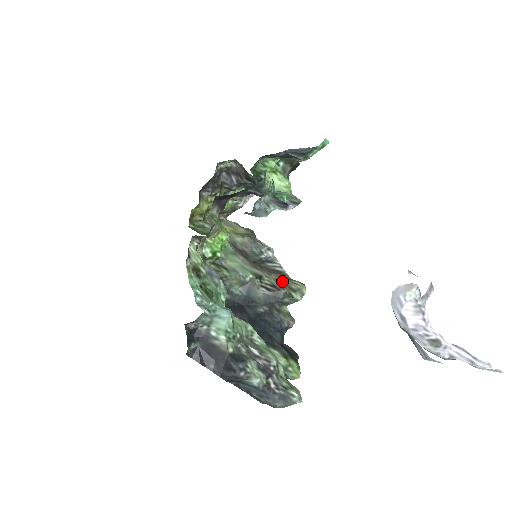
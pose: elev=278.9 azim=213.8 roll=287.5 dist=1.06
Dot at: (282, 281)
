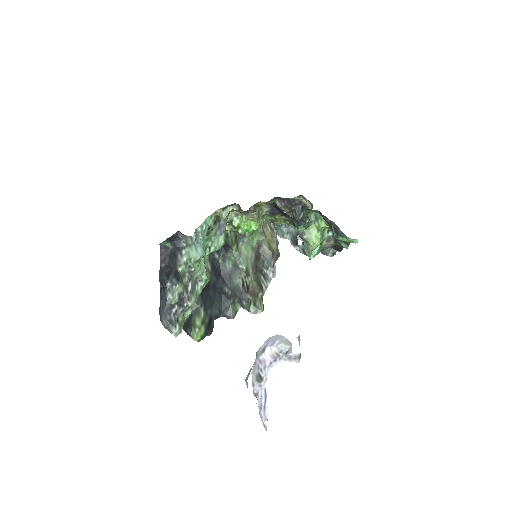
Dot at: (256, 292)
